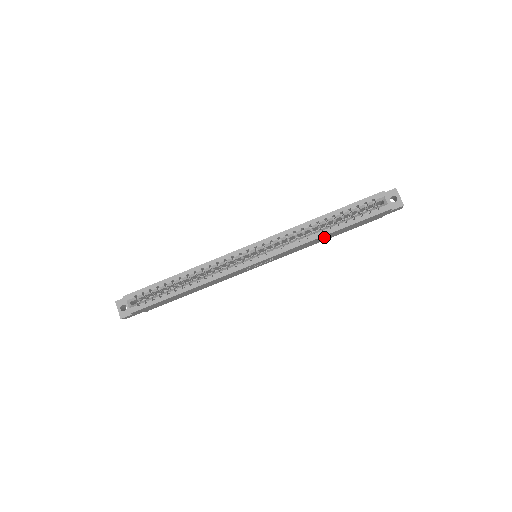
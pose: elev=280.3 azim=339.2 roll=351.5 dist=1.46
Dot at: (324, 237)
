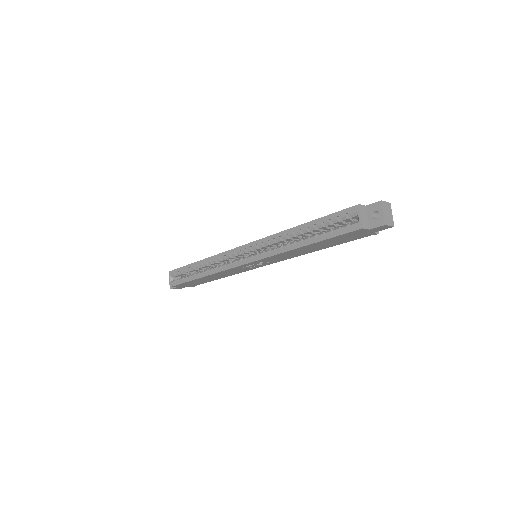
Dot at: (303, 249)
